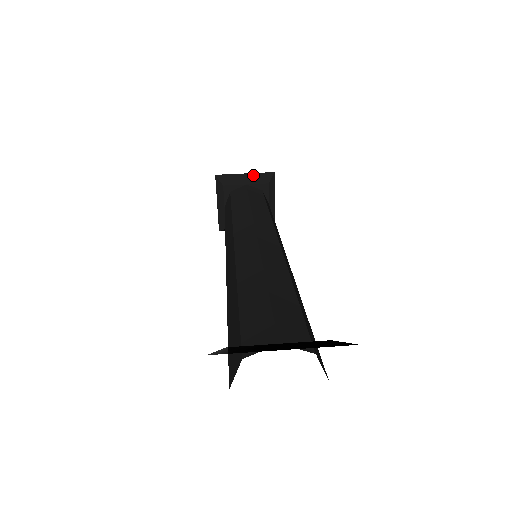
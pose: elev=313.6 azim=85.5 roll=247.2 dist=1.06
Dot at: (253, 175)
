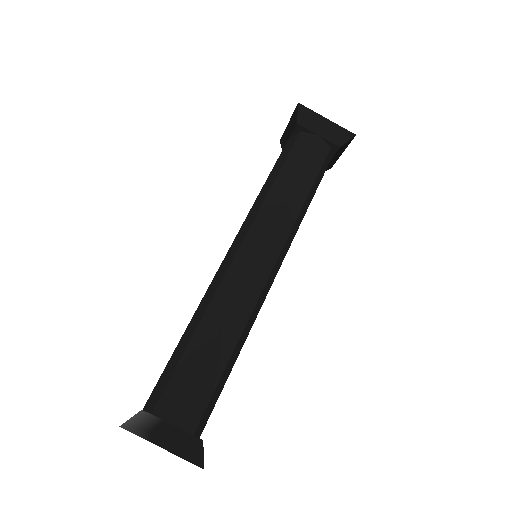
Dot at: (333, 126)
